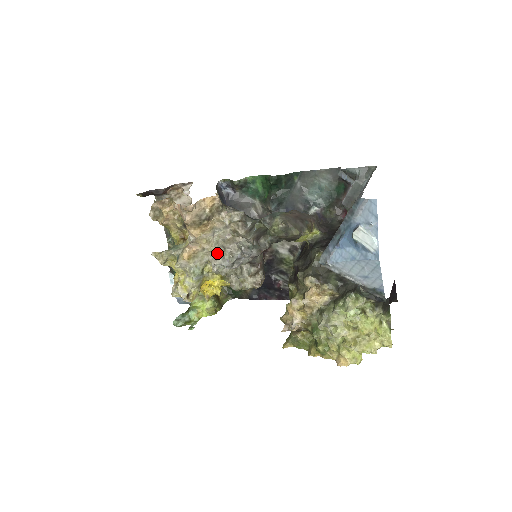
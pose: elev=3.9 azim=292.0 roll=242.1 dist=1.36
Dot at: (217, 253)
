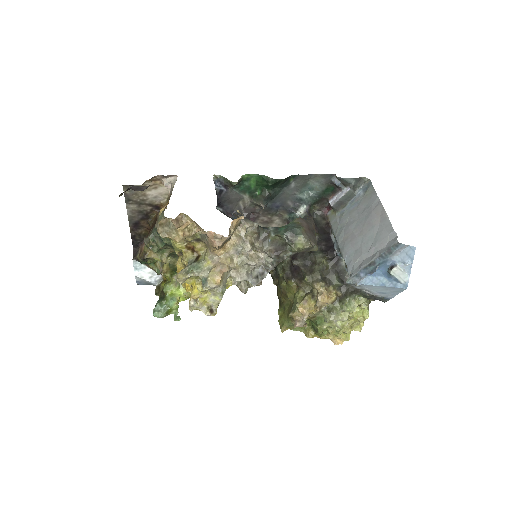
Dot at: (241, 270)
